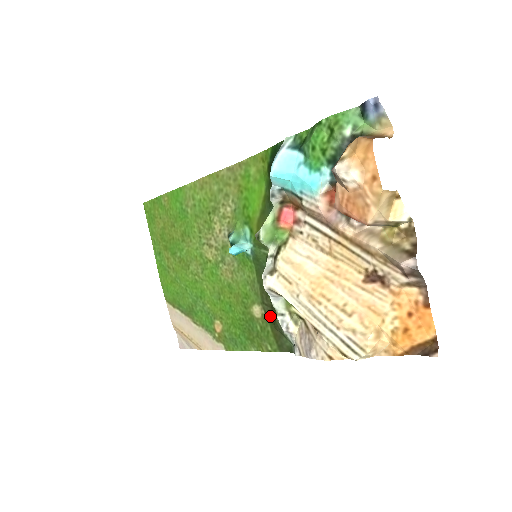
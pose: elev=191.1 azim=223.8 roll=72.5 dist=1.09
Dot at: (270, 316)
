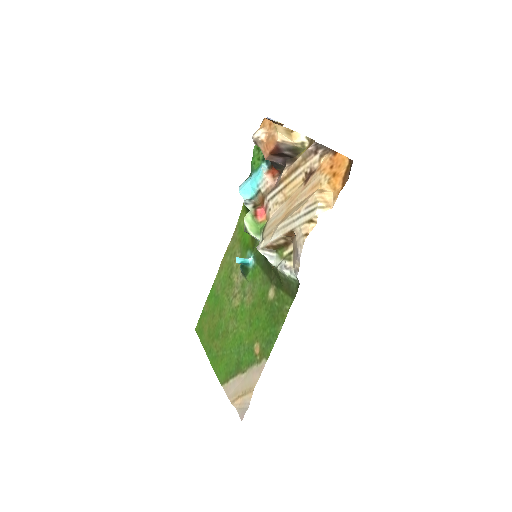
Dot at: (278, 282)
